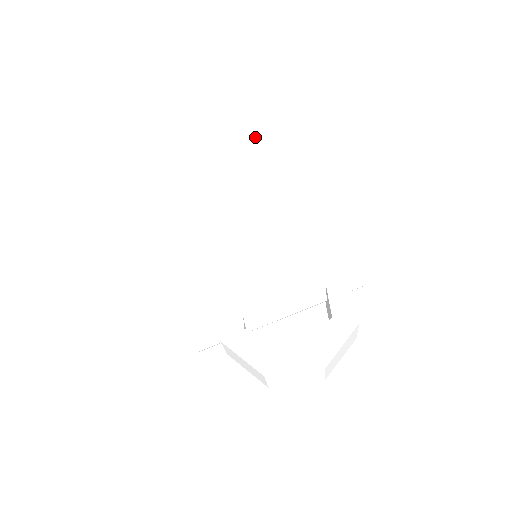
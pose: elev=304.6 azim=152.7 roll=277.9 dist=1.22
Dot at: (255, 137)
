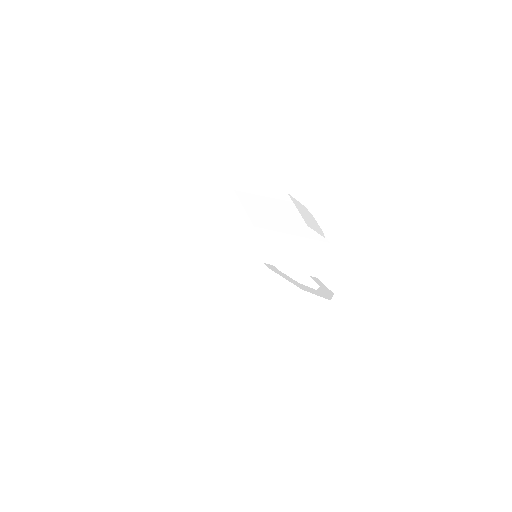
Dot at: occluded
